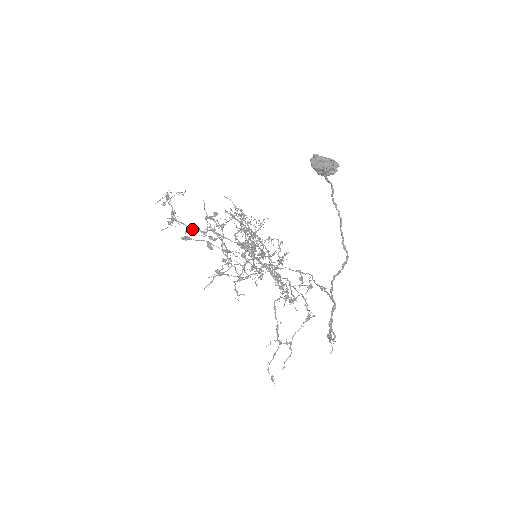
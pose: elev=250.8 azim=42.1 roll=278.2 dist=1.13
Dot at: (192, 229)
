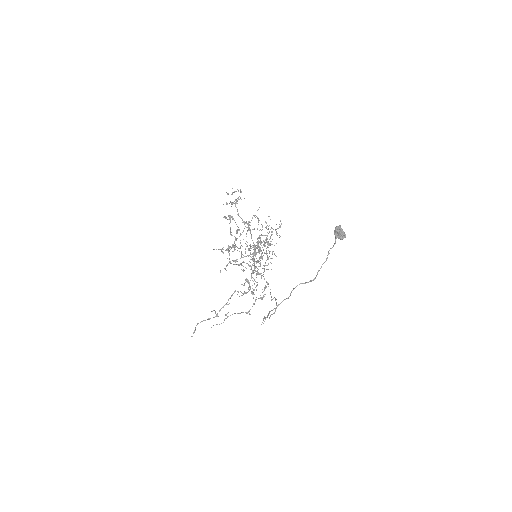
Dot at: occluded
